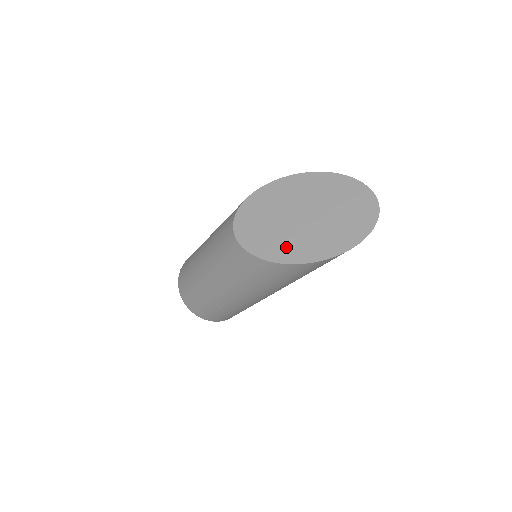
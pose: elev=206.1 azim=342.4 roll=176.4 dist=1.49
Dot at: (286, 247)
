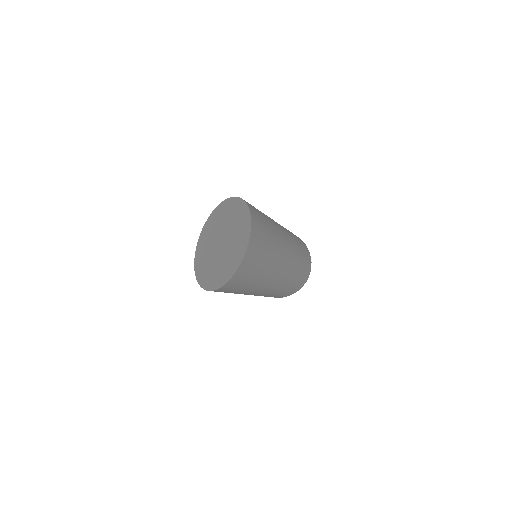
Dot at: (204, 269)
